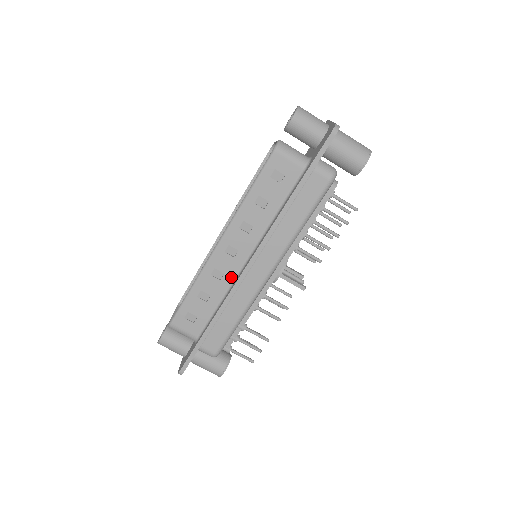
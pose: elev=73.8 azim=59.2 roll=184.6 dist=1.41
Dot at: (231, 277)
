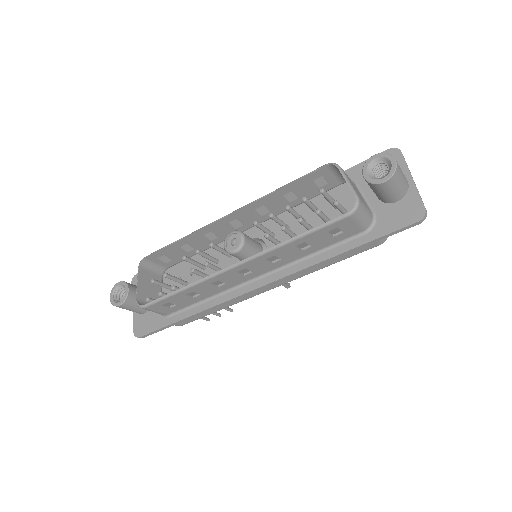
Dot at: (231, 286)
